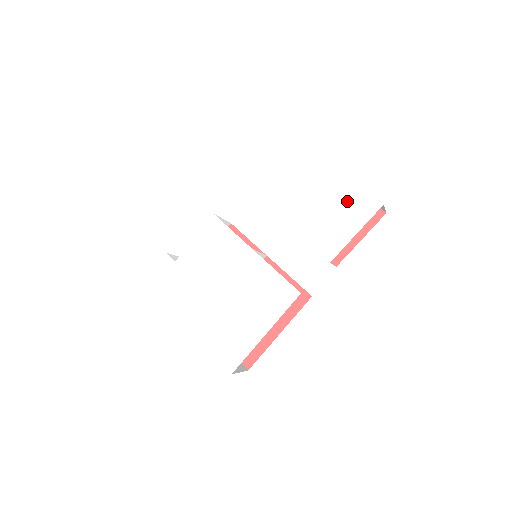
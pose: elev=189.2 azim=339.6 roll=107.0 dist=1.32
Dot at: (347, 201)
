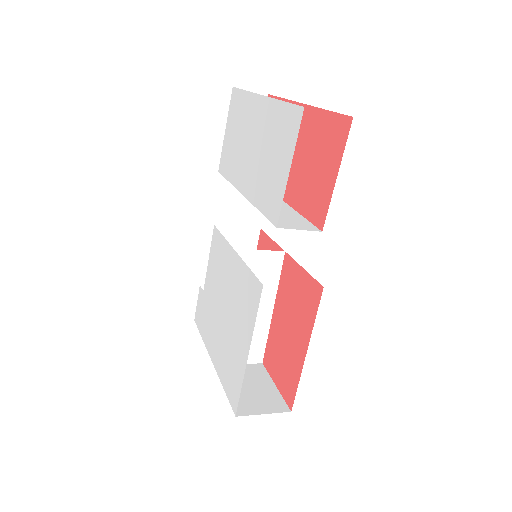
Dot at: (278, 132)
